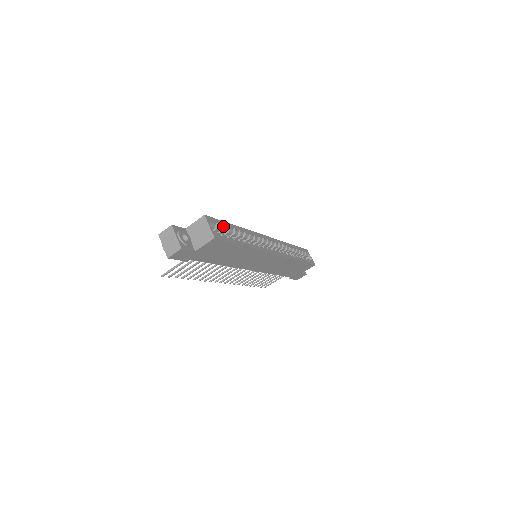
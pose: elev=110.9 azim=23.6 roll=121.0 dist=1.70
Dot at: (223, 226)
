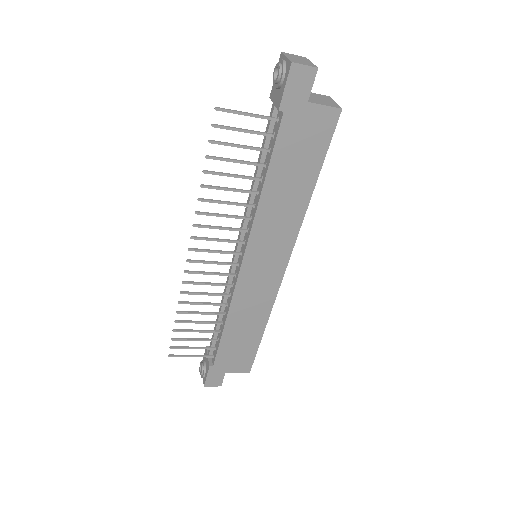
Dot at: occluded
